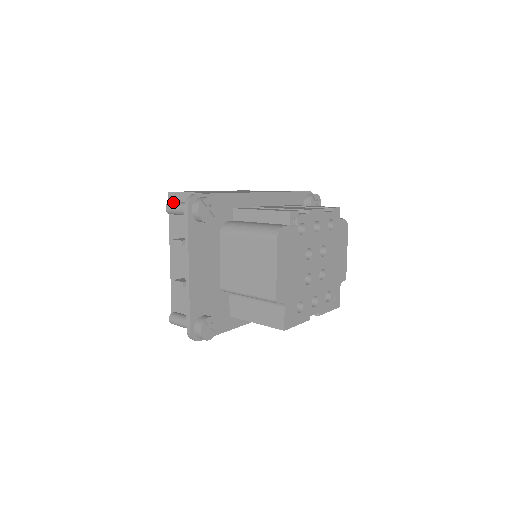
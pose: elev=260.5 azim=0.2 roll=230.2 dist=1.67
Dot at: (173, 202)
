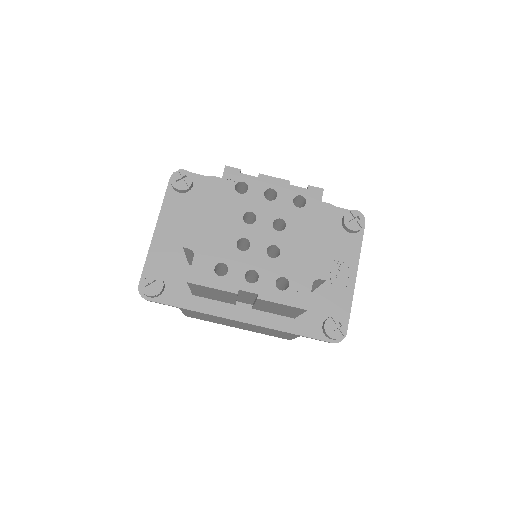
Dot at: occluded
